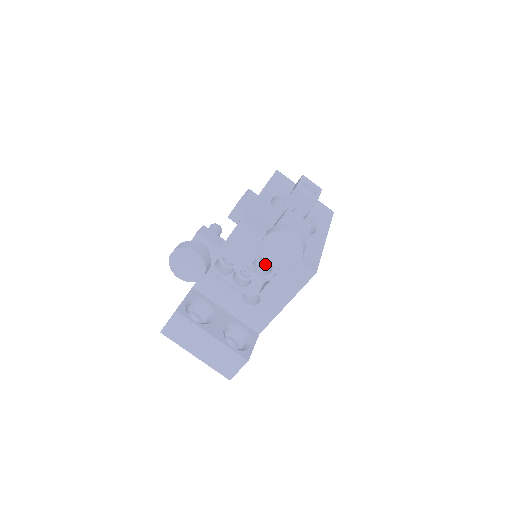
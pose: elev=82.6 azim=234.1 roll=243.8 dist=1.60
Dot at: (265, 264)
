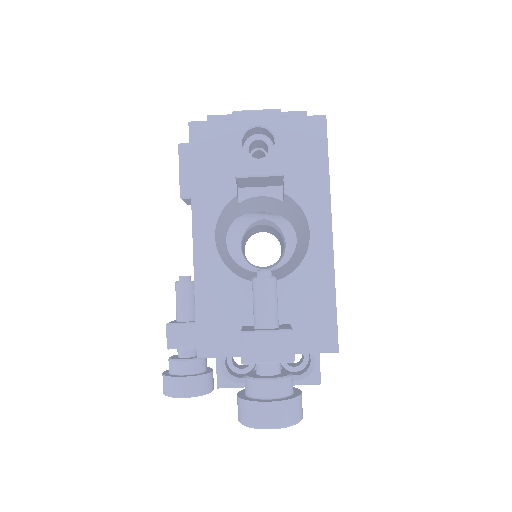
Dot at: occluded
